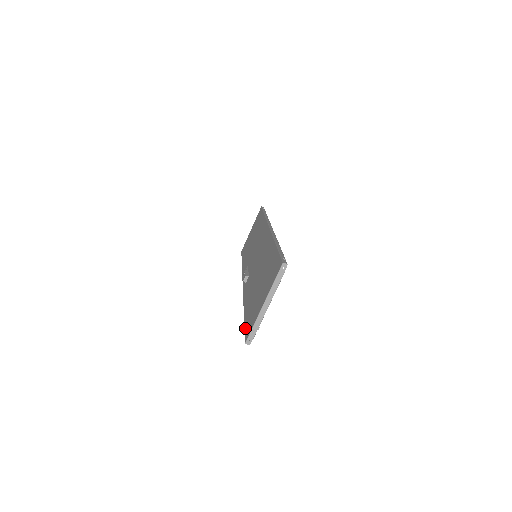
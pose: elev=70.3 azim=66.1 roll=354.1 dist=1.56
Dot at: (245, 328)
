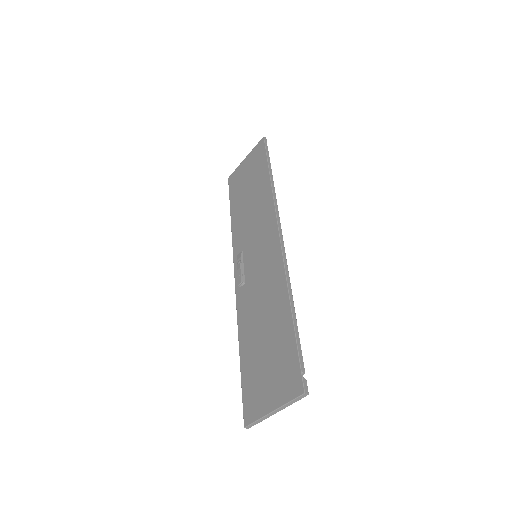
Dot at: (243, 397)
